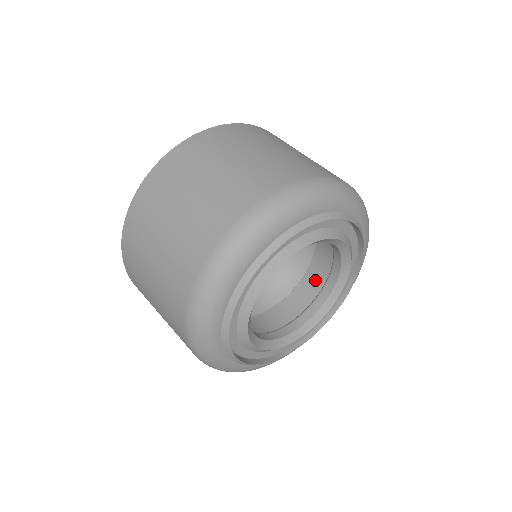
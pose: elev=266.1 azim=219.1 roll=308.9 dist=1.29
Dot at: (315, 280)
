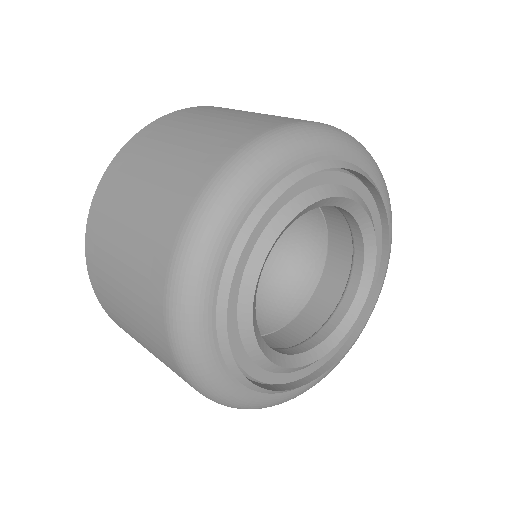
Dot at: (327, 299)
